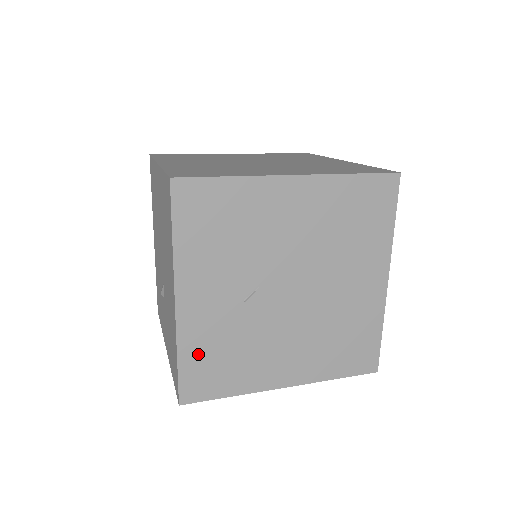
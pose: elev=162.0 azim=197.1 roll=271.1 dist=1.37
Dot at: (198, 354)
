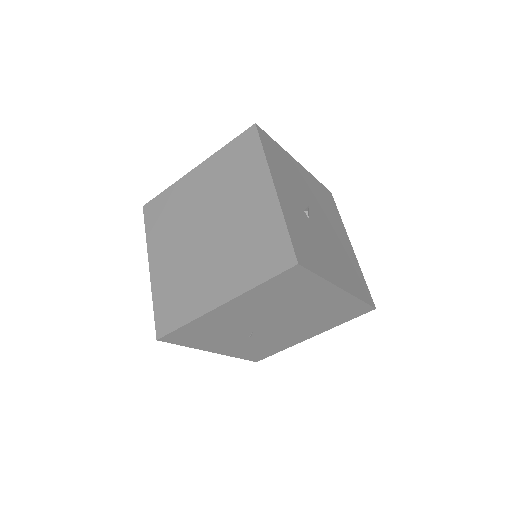
Dot at: (246, 353)
